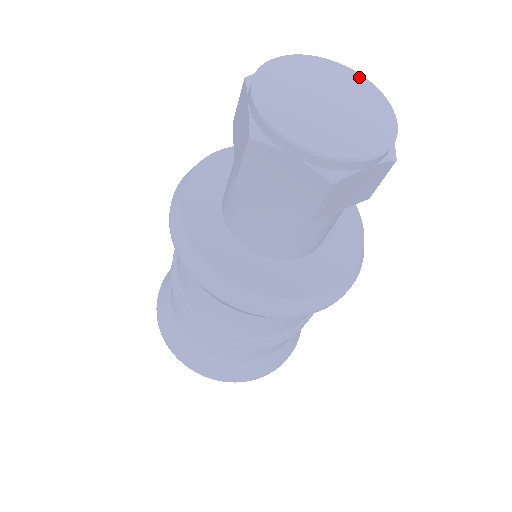
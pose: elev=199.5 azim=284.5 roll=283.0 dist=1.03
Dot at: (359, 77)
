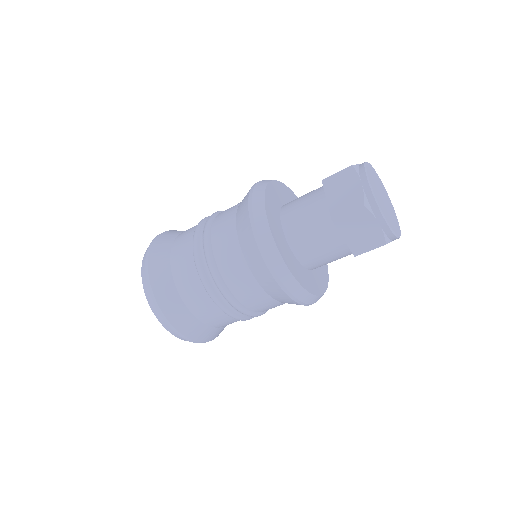
Dot at: occluded
